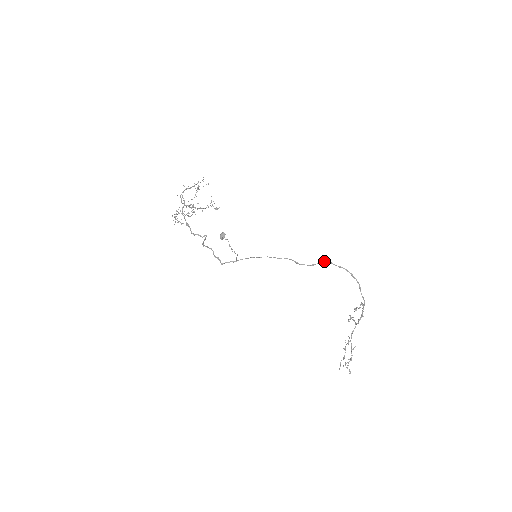
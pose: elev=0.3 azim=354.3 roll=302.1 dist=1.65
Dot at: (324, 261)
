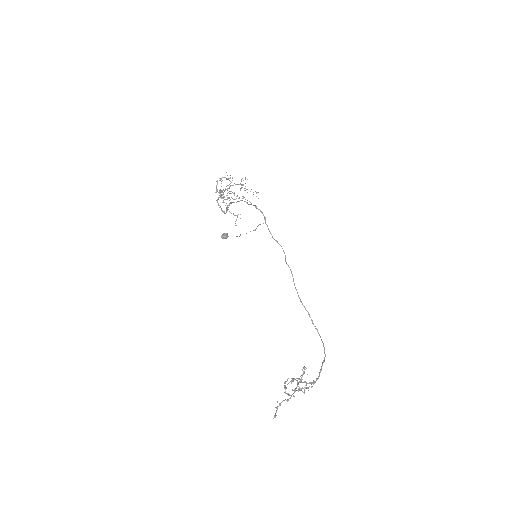
Dot at: (308, 312)
